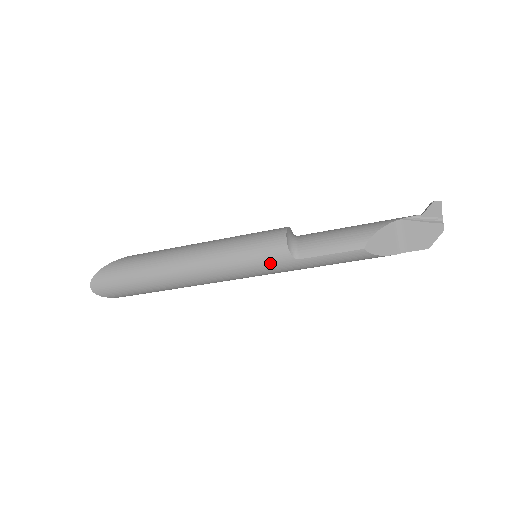
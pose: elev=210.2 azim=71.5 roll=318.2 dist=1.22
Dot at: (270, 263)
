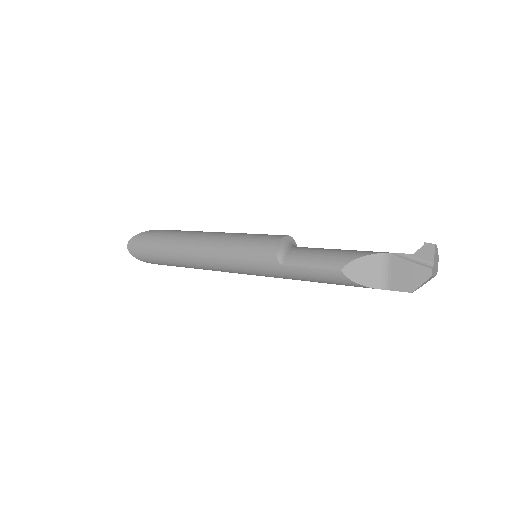
Dot at: (259, 262)
